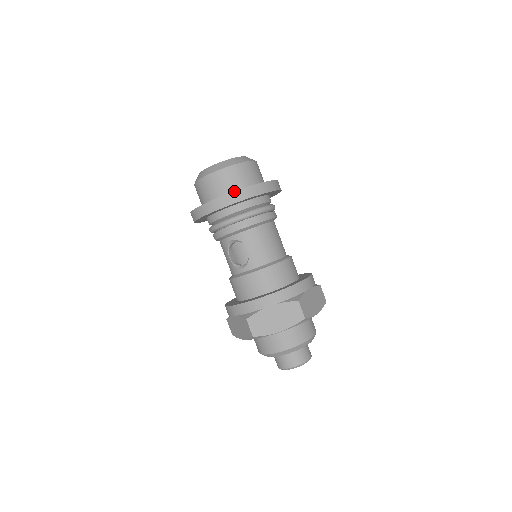
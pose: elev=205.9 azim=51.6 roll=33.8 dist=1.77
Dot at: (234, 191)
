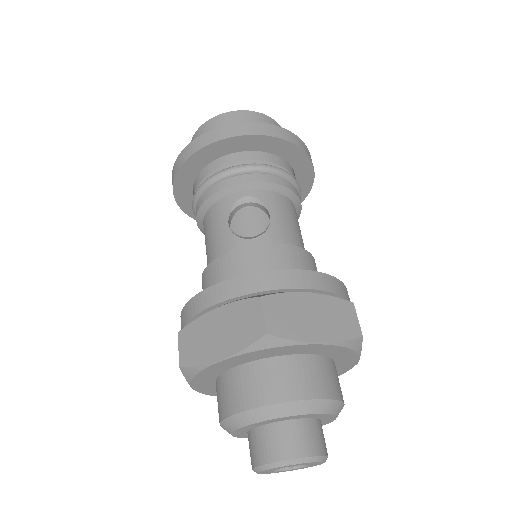
Dot at: occluded
